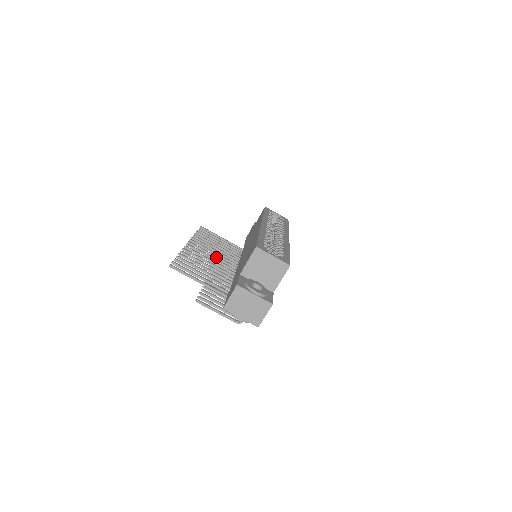
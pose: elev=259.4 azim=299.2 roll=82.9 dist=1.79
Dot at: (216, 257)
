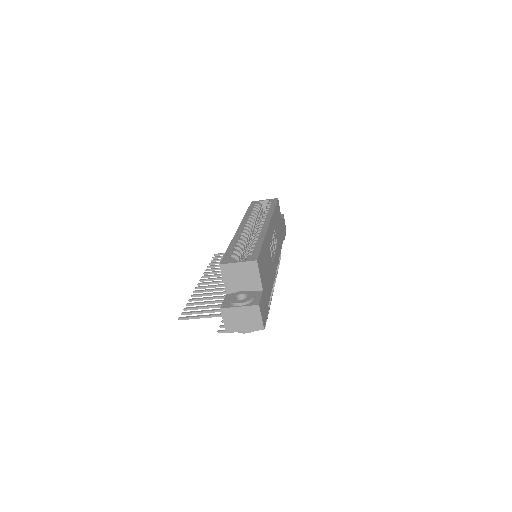
Dot at: occluded
